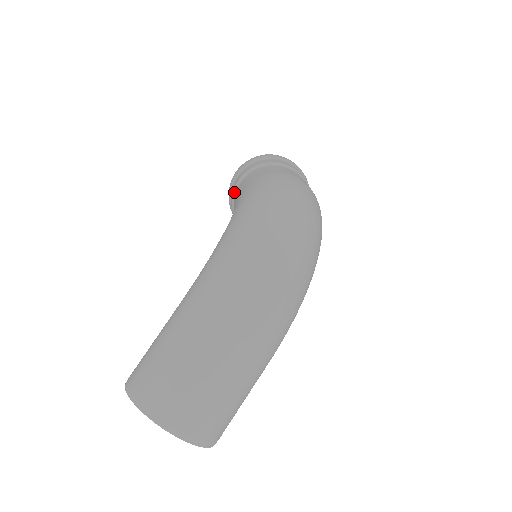
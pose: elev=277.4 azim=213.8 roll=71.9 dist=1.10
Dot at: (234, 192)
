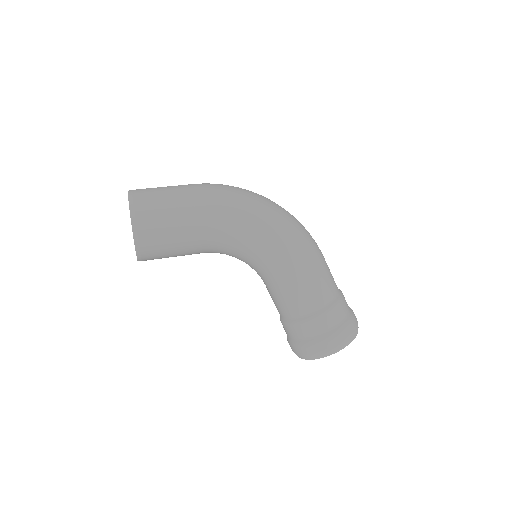
Dot at: occluded
